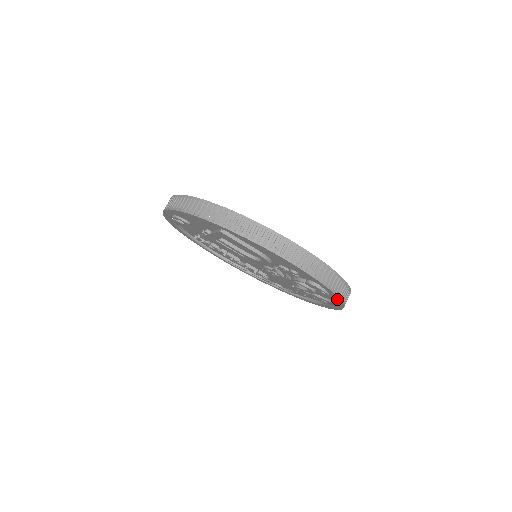
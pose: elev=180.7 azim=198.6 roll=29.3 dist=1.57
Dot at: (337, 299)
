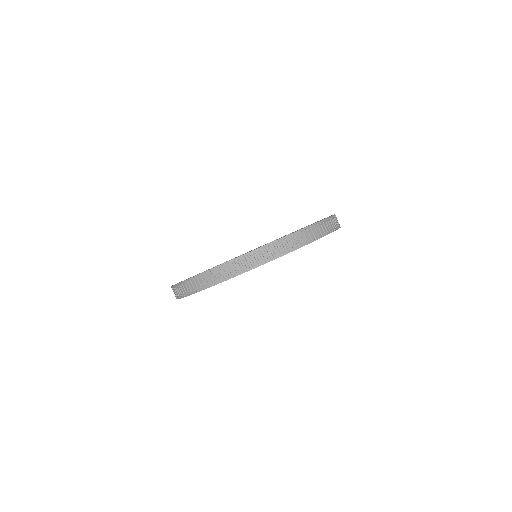
Dot at: occluded
